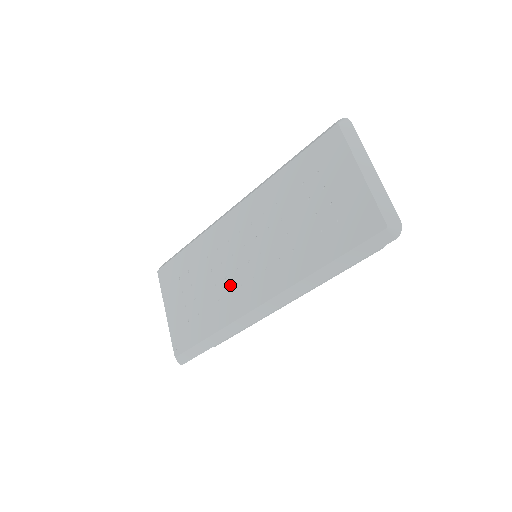
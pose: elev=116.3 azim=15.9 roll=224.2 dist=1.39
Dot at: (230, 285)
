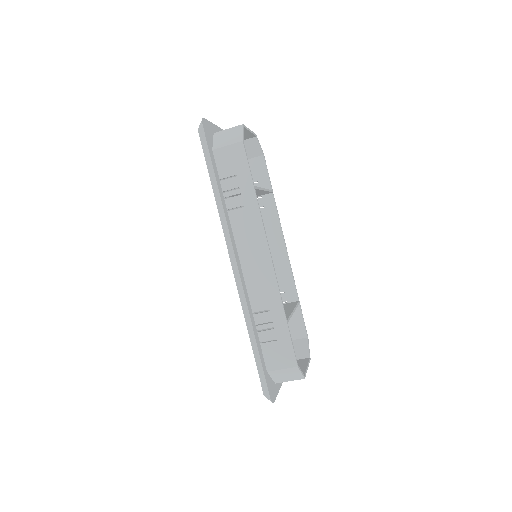
Dot at: occluded
